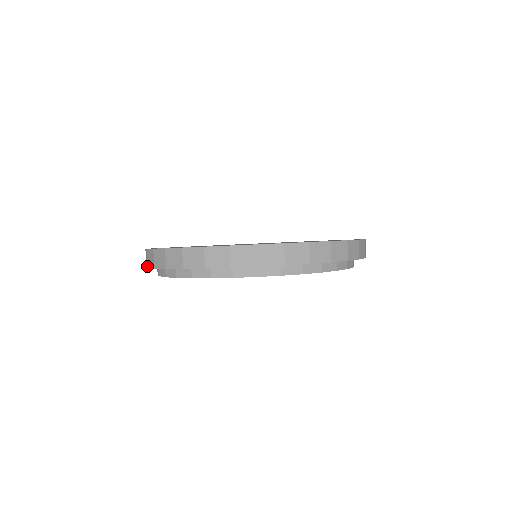
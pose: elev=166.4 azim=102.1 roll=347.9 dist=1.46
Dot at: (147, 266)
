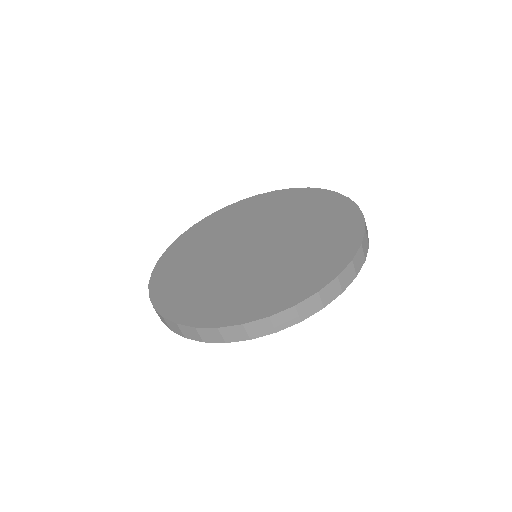
Dot at: occluded
